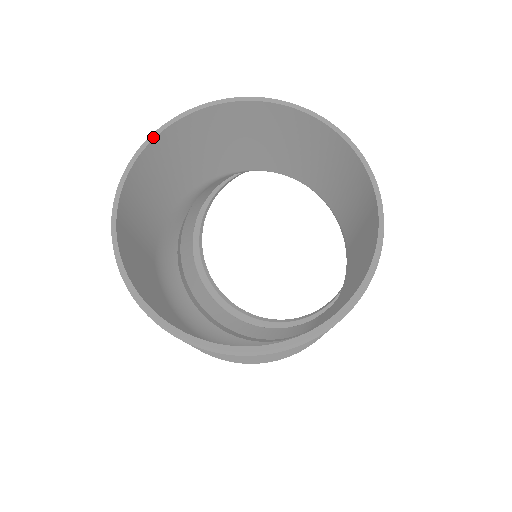
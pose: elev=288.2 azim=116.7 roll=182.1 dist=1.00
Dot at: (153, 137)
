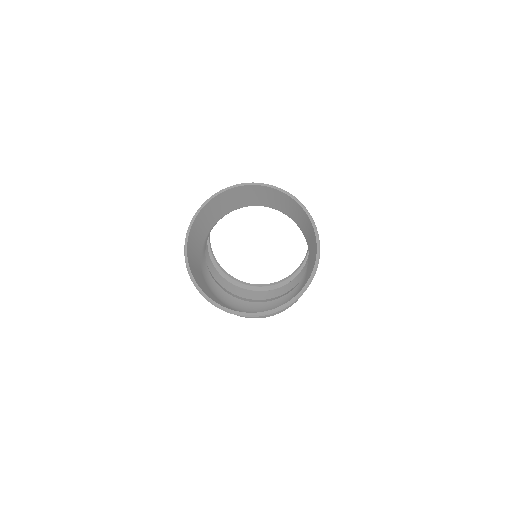
Dot at: (189, 230)
